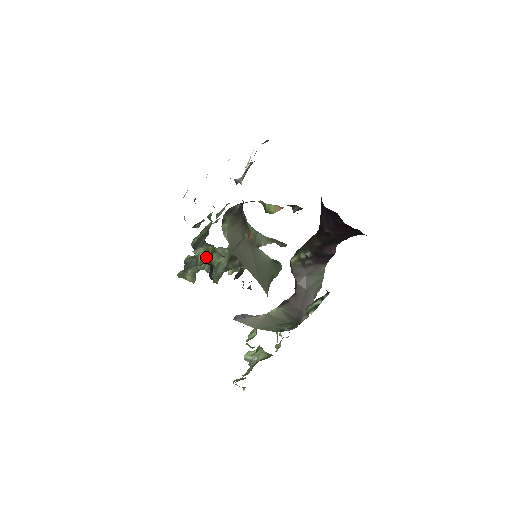
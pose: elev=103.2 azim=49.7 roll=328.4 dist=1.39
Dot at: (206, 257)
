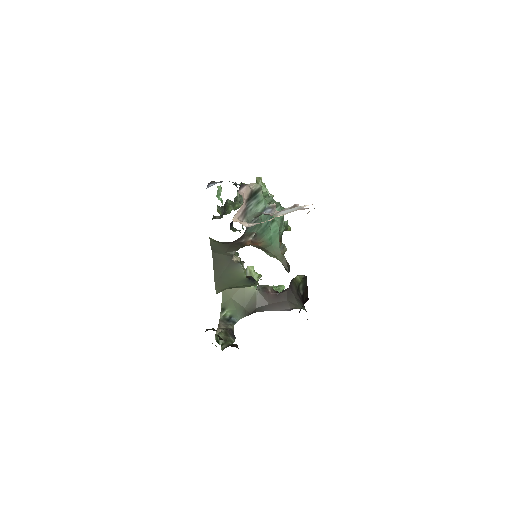
Dot at: occluded
